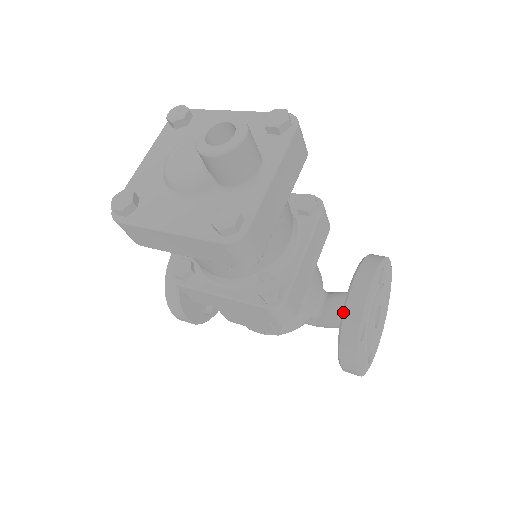
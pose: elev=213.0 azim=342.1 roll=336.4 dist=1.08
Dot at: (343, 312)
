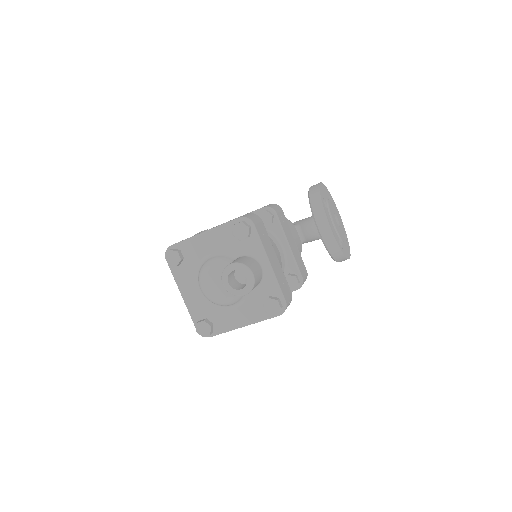
Dot at: (326, 247)
